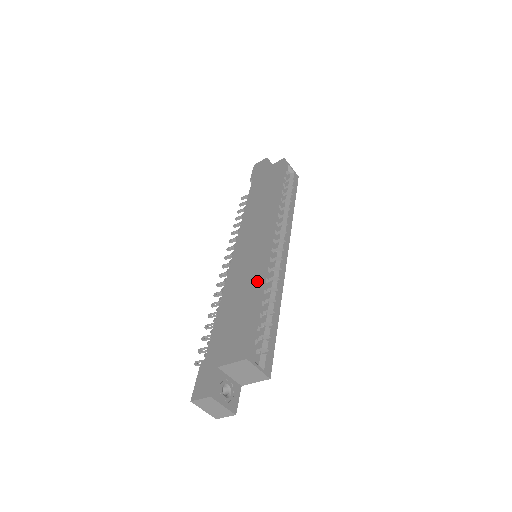
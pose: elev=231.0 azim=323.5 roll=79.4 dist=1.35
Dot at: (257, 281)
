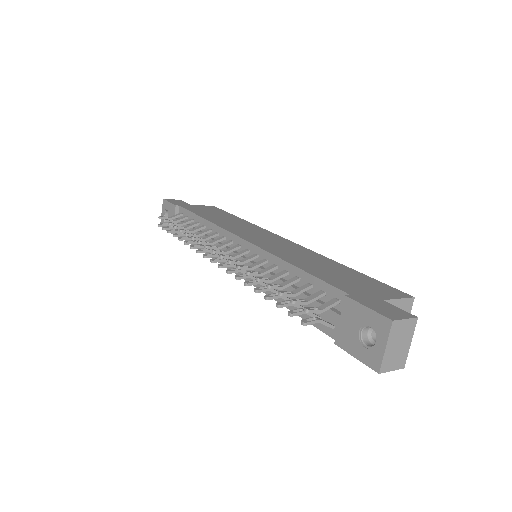
Dot at: (325, 258)
